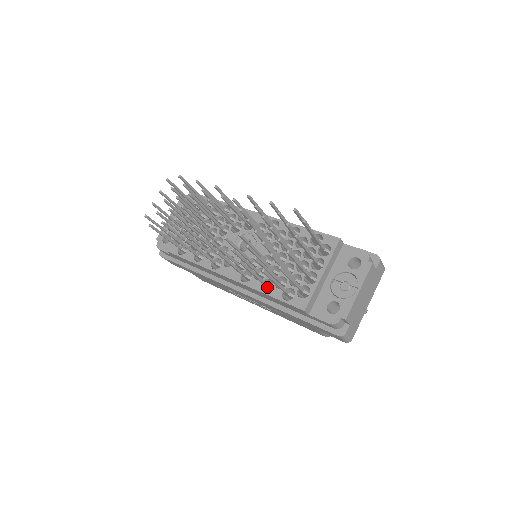
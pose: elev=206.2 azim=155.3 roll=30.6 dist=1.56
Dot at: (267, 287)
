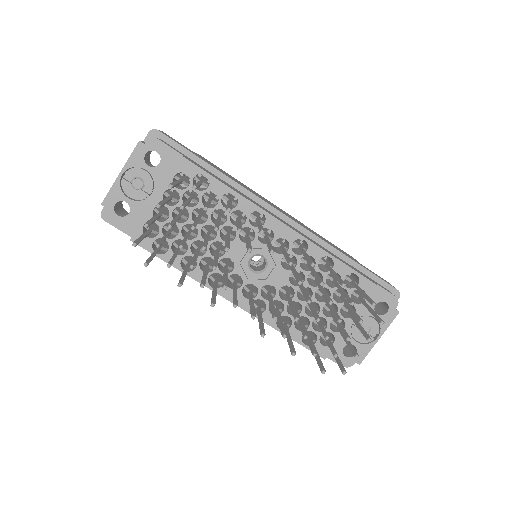
Dot at: occluded
